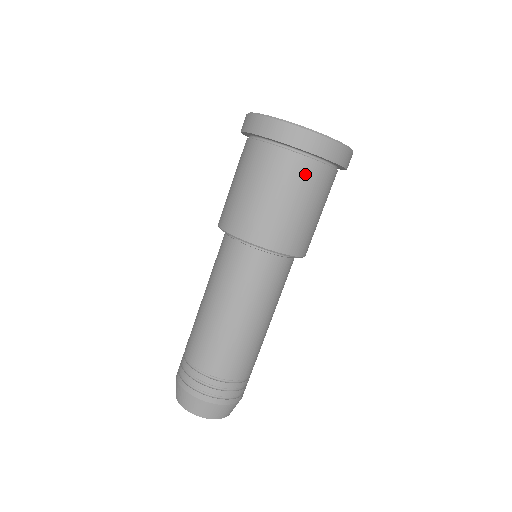
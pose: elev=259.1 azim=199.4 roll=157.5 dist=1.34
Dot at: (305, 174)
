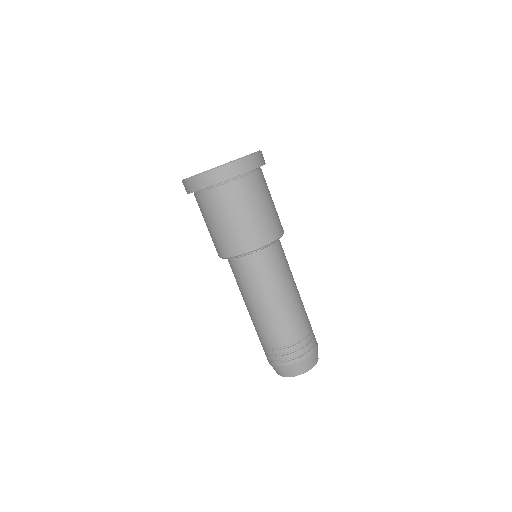
Dot at: (216, 200)
